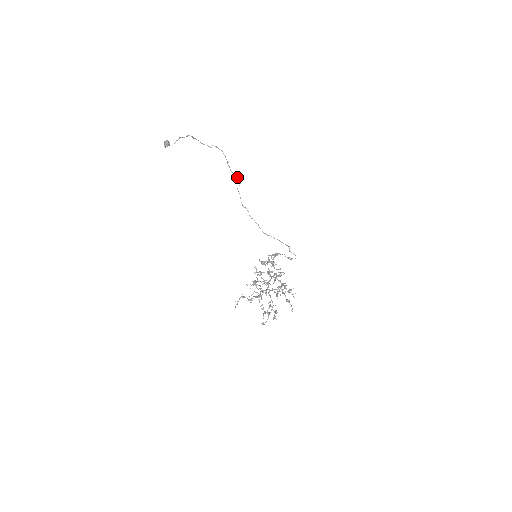
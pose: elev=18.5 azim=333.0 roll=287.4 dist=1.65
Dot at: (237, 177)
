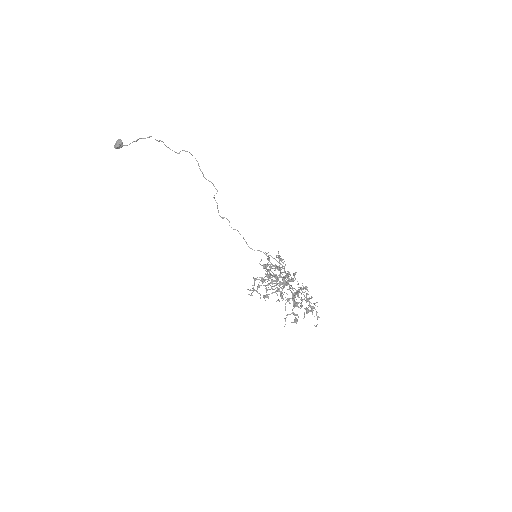
Dot at: (213, 185)
